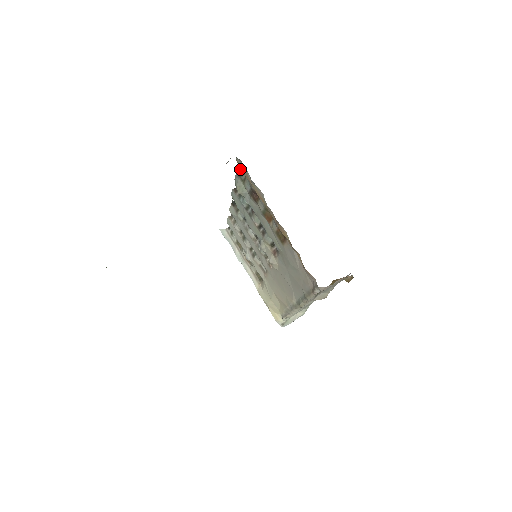
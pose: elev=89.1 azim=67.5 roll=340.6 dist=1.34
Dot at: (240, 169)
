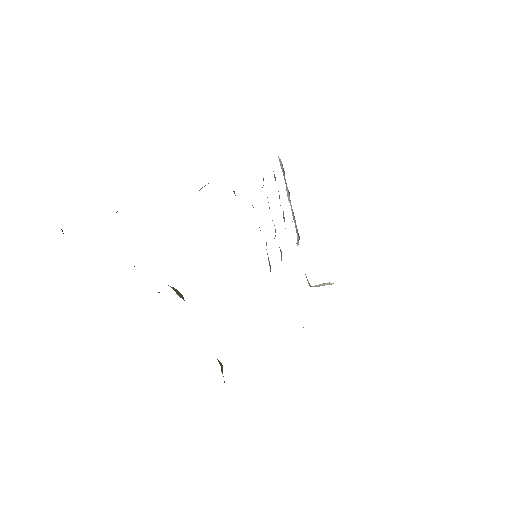
Dot at: occluded
